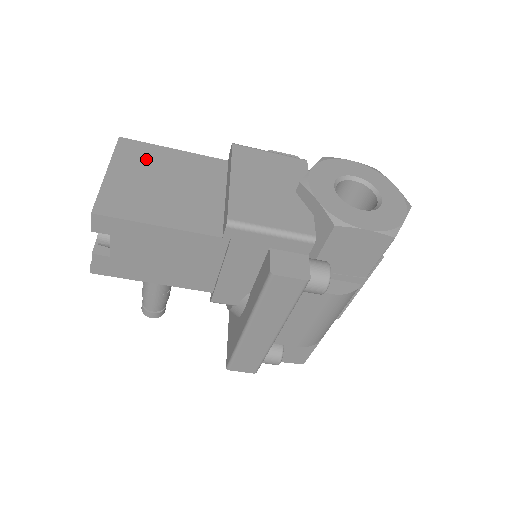
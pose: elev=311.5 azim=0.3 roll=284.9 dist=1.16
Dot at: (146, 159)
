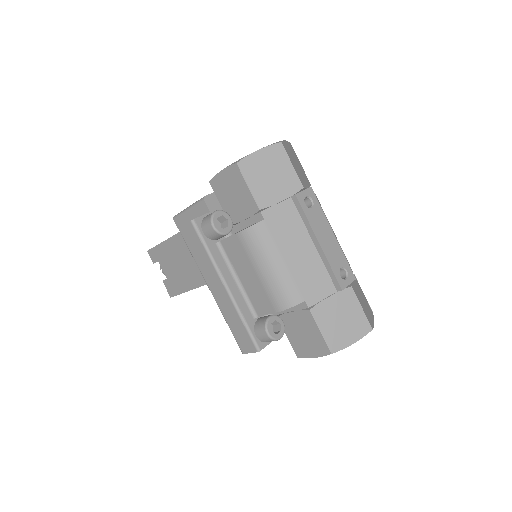
Dot at: occluded
